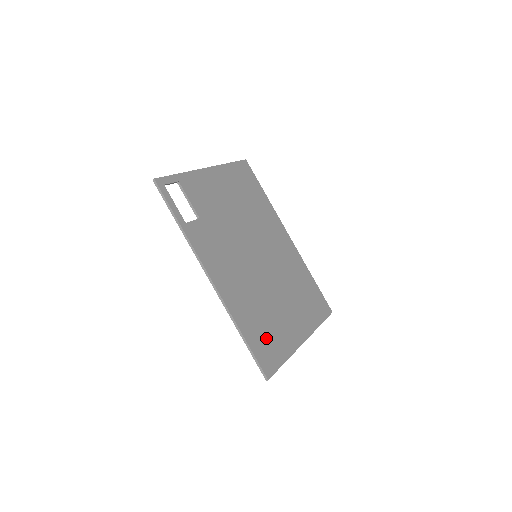
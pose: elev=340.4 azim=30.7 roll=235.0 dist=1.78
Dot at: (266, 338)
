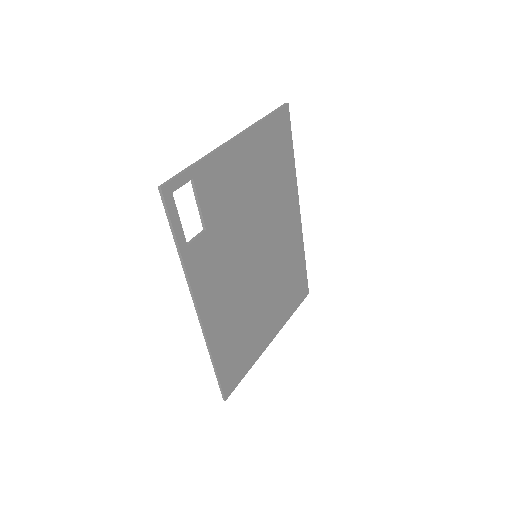
Dot at: (237, 356)
